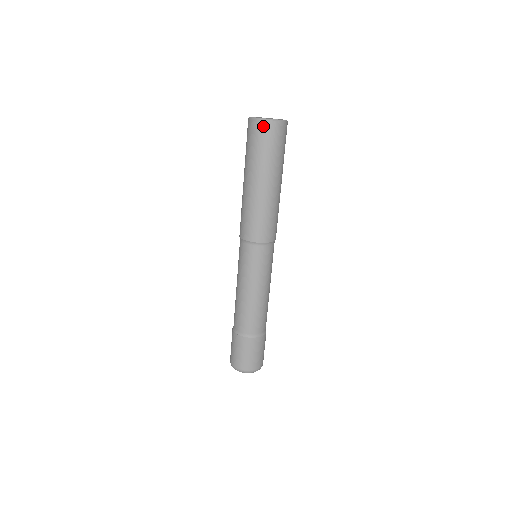
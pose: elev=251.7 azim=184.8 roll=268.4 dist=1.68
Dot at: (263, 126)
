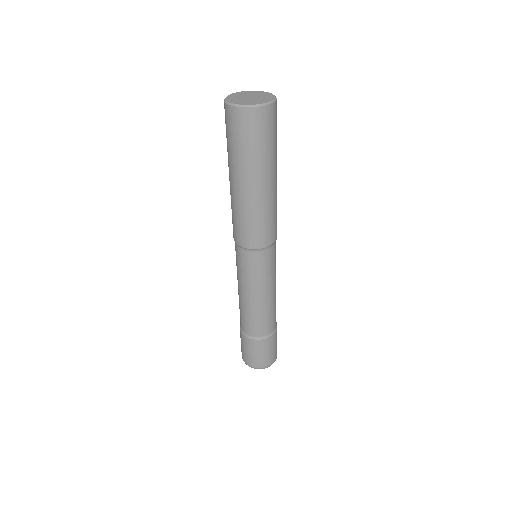
Dot at: (267, 113)
